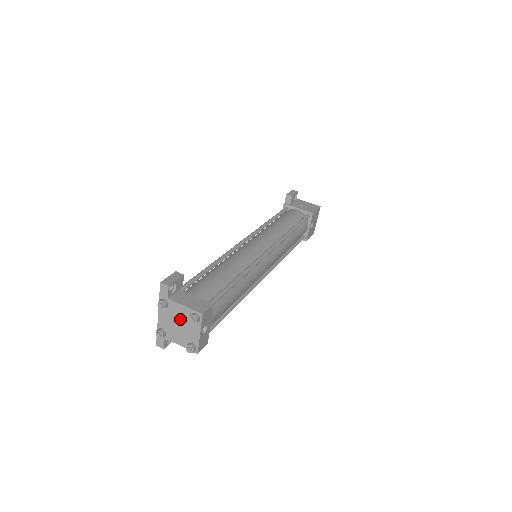
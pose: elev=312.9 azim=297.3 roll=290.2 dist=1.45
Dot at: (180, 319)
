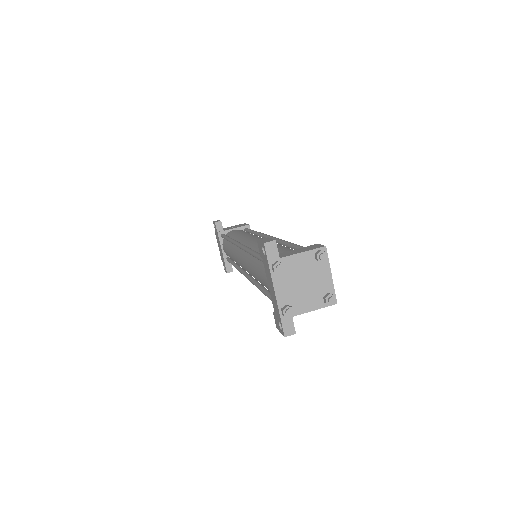
Dot at: (303, 274)
